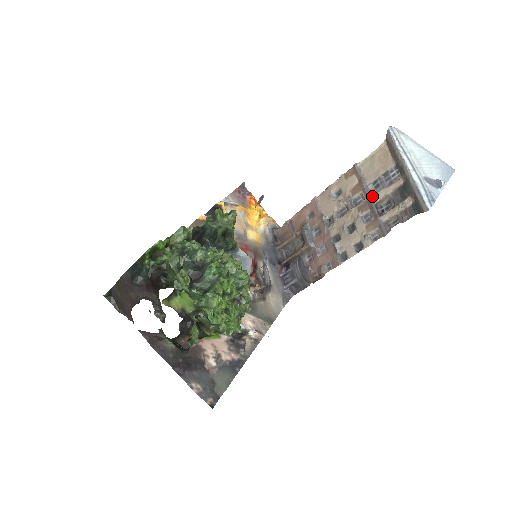
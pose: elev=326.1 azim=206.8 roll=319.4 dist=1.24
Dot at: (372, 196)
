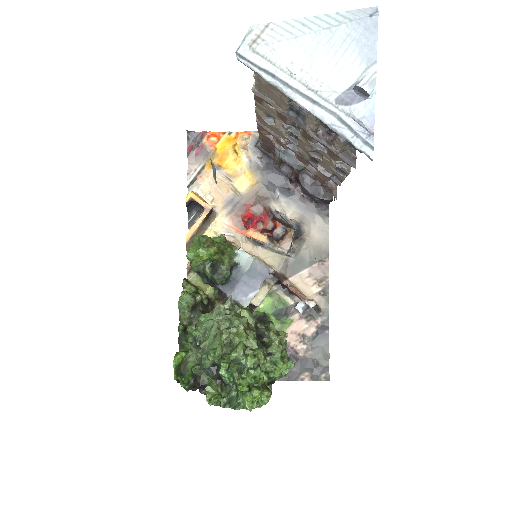
Dot at: (303, 125)
